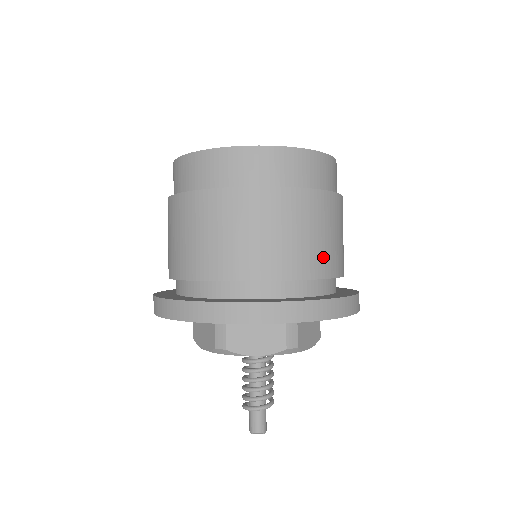
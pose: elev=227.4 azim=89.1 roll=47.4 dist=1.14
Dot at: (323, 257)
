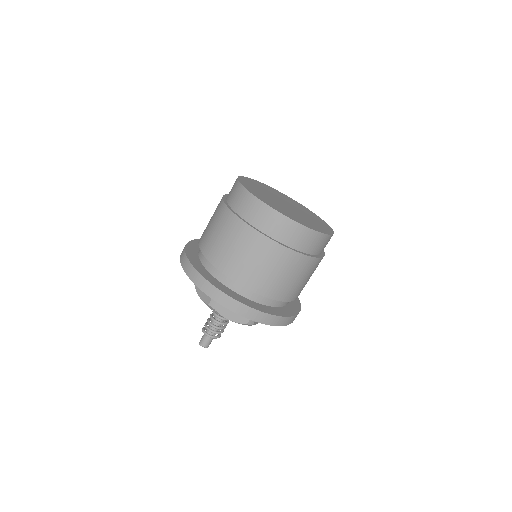
Dot at: (294, 291)
